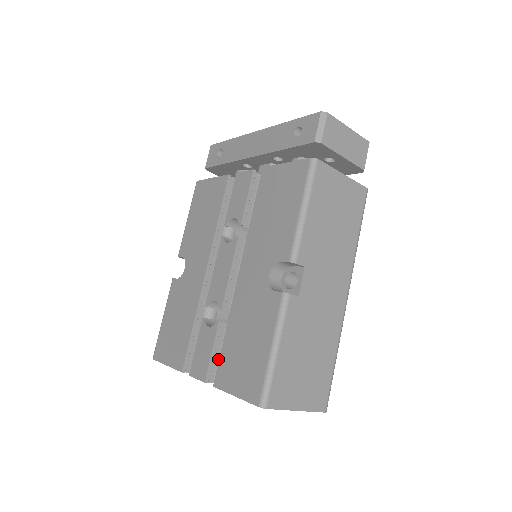
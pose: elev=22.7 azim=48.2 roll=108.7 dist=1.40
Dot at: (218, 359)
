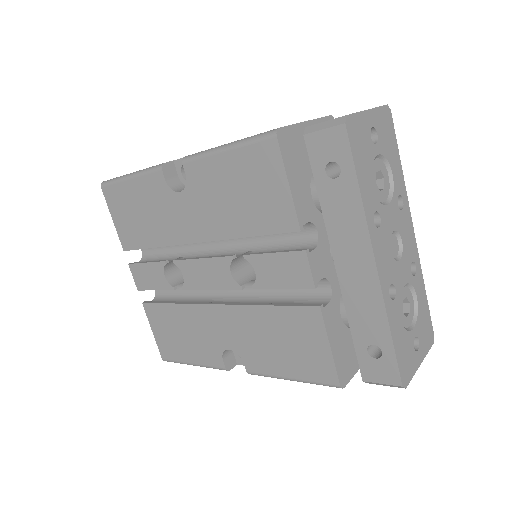
Dot at: occluded
